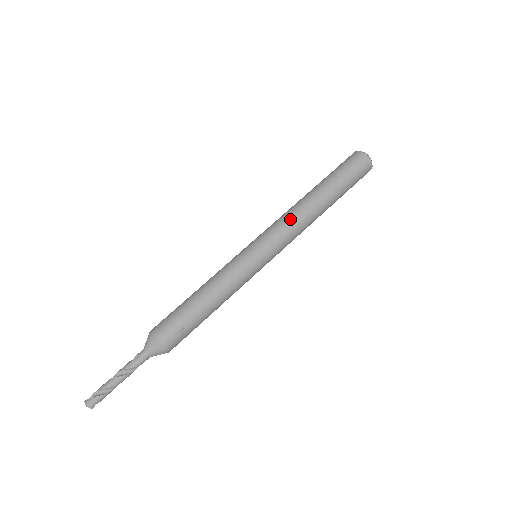
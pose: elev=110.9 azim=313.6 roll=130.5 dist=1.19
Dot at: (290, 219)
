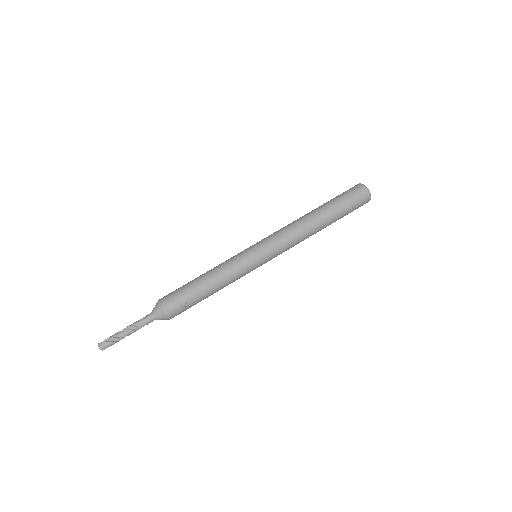
Dot at: (290, 232)
